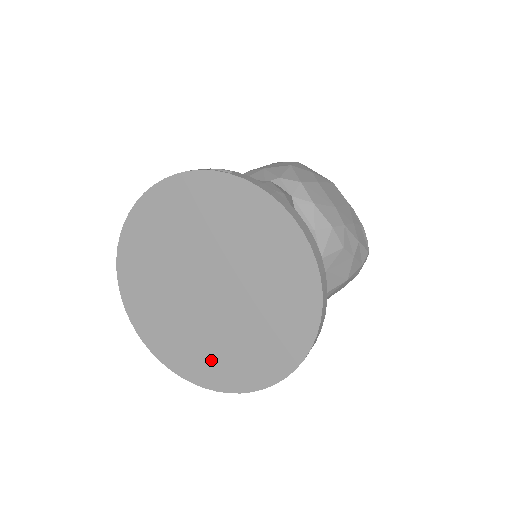
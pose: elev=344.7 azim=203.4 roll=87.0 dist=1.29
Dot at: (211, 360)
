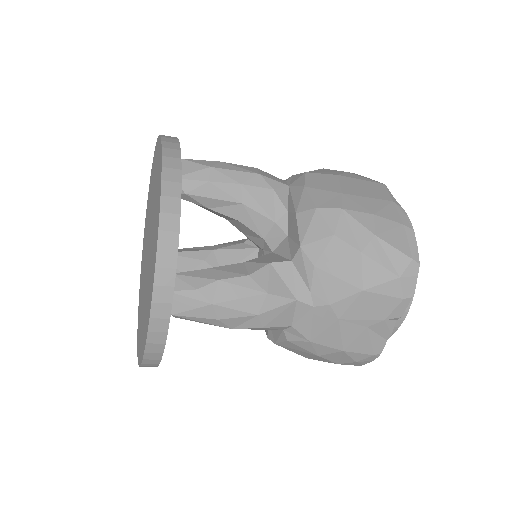
Dot at: occluded
